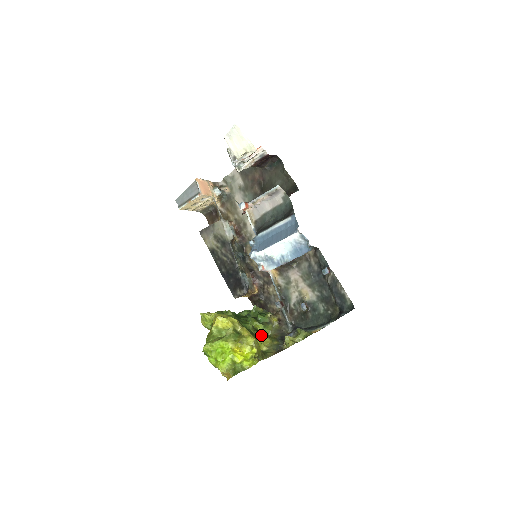
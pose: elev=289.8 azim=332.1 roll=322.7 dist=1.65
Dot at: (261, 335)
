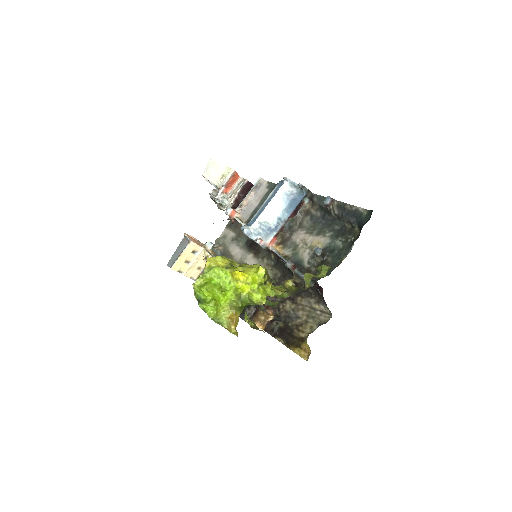
Dot at: occluded
